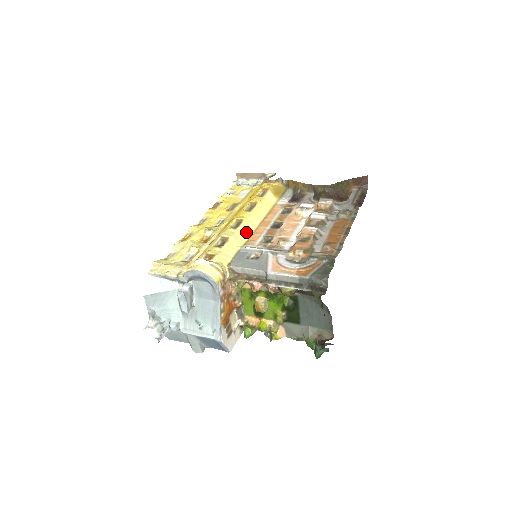
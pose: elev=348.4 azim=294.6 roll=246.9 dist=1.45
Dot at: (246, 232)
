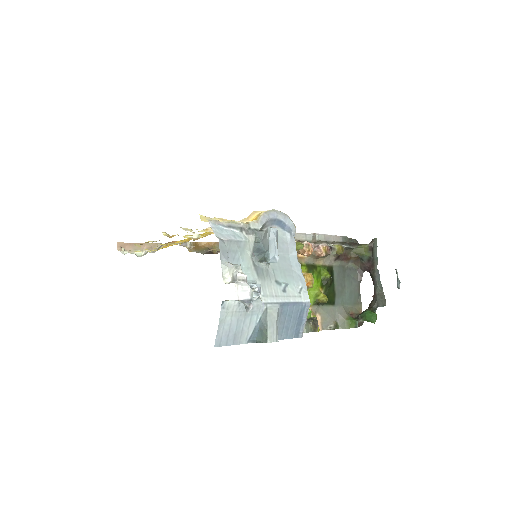
Dot at: occluded
